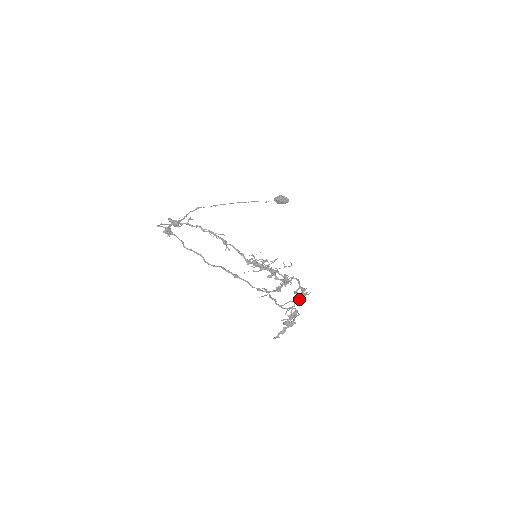
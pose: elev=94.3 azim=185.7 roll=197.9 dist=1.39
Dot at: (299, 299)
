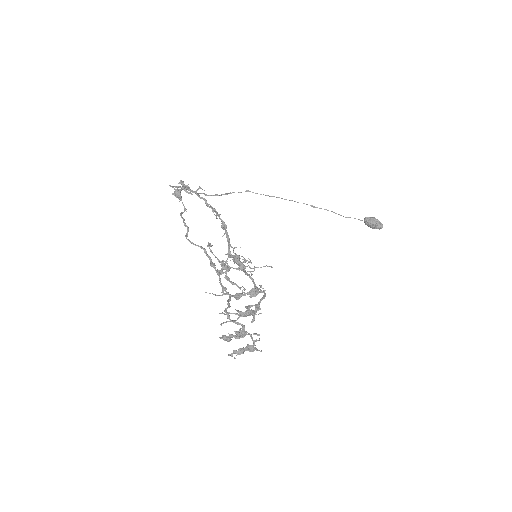
Dot at: (243, 315)
